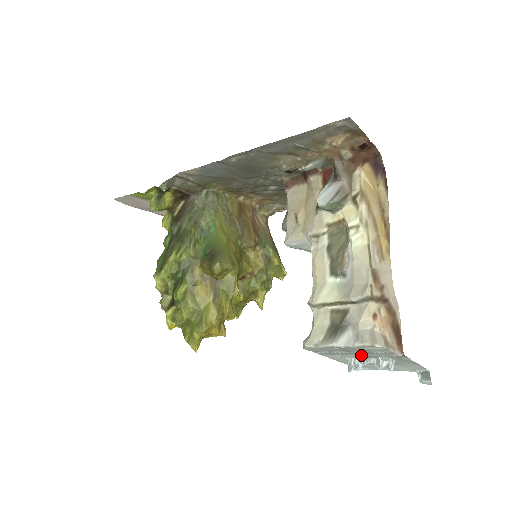
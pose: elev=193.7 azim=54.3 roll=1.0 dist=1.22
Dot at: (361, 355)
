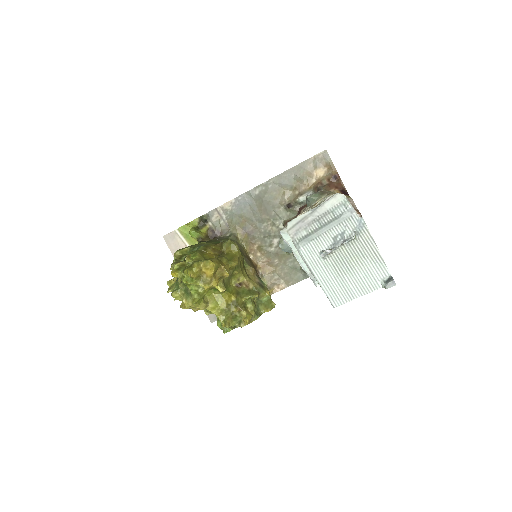
Dot at: (331, 235)
